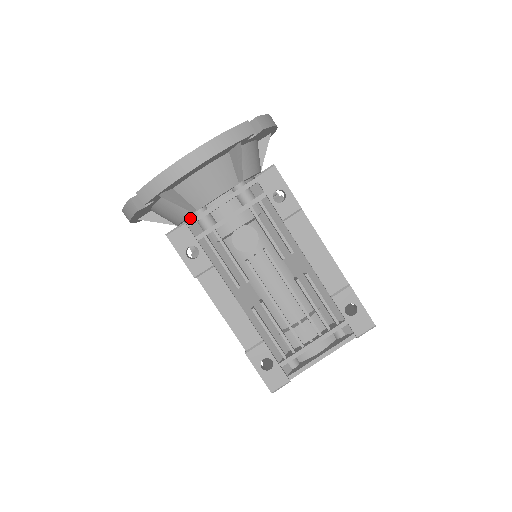
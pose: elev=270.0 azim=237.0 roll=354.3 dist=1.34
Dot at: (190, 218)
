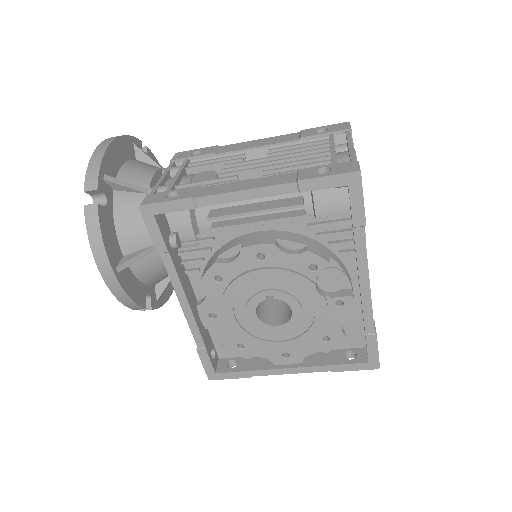
Dot at: occluded
